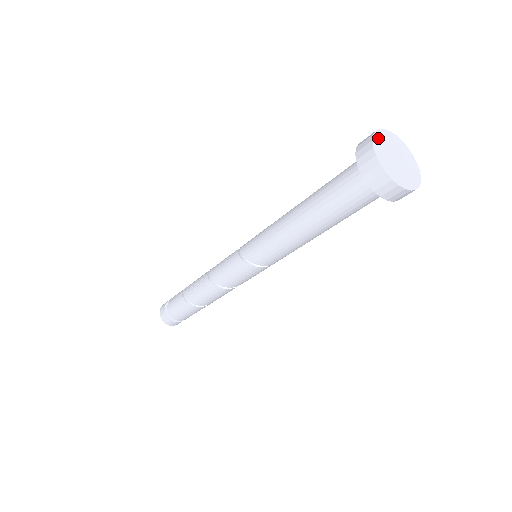
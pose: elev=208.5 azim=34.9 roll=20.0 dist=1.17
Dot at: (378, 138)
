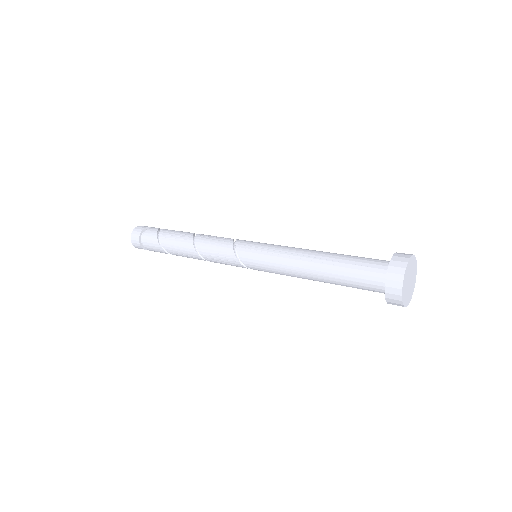
Dot at: (404, 296)
